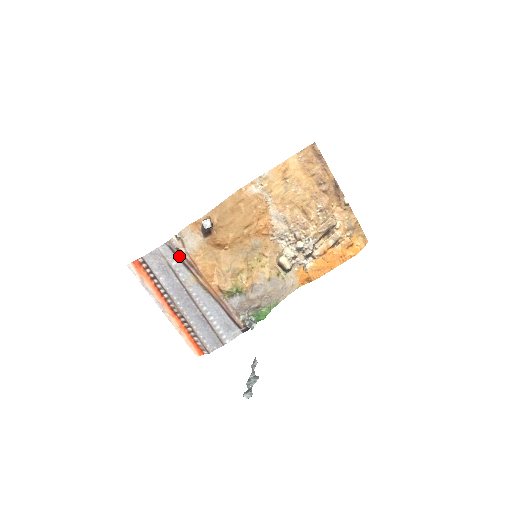
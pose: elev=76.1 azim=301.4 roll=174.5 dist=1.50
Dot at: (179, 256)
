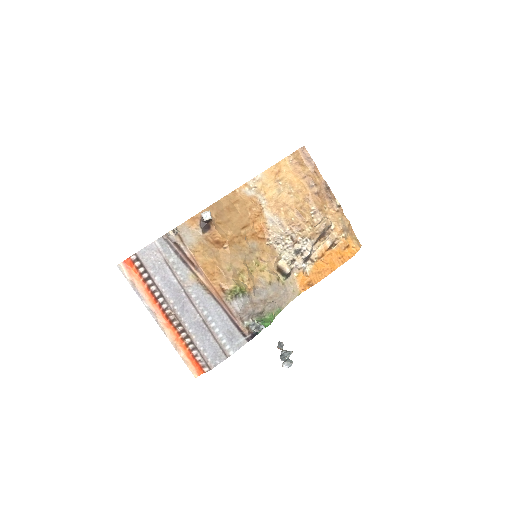
Dot at: (177, 251)
